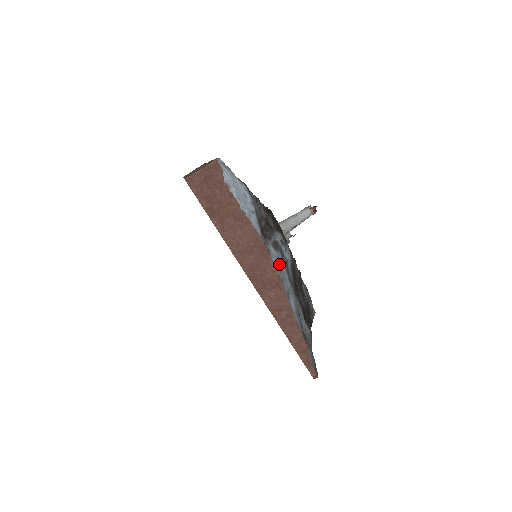
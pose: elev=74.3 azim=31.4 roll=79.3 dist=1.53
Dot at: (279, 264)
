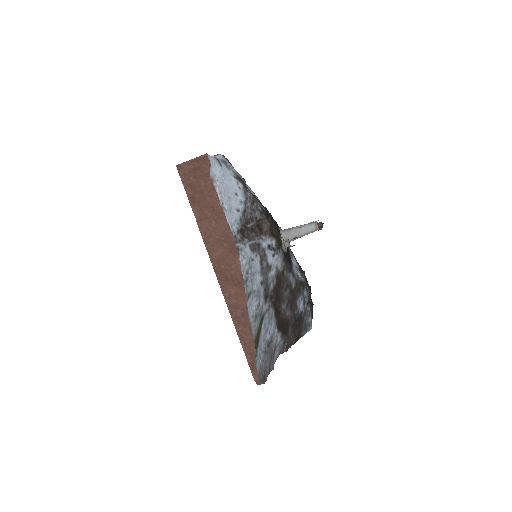
Dot at: (250, 265)
